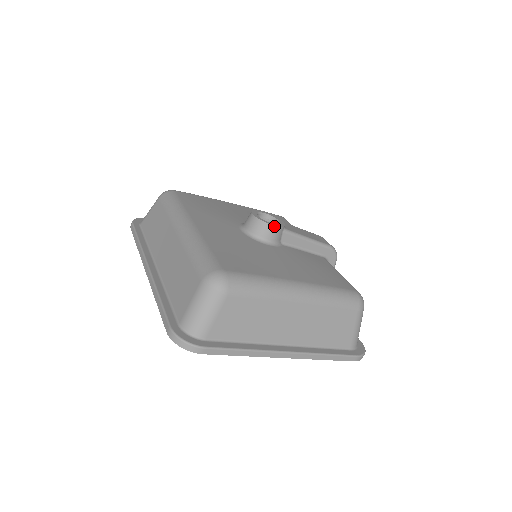
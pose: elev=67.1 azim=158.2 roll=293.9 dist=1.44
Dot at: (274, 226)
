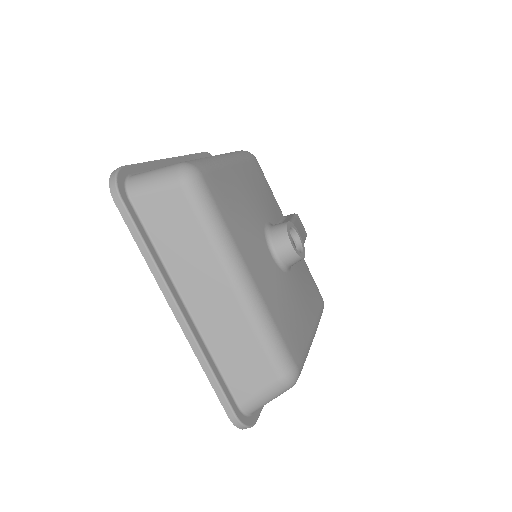
Dot at: occluded
